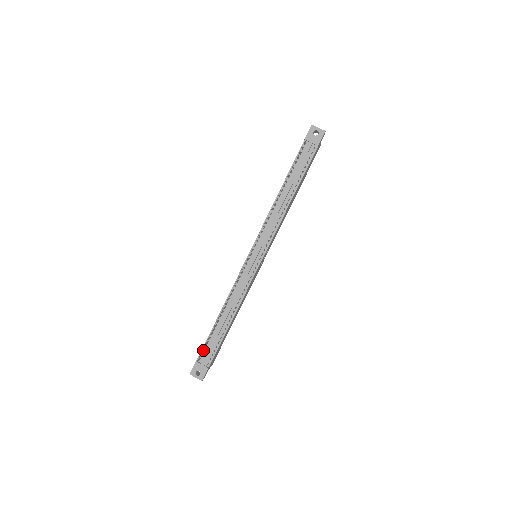
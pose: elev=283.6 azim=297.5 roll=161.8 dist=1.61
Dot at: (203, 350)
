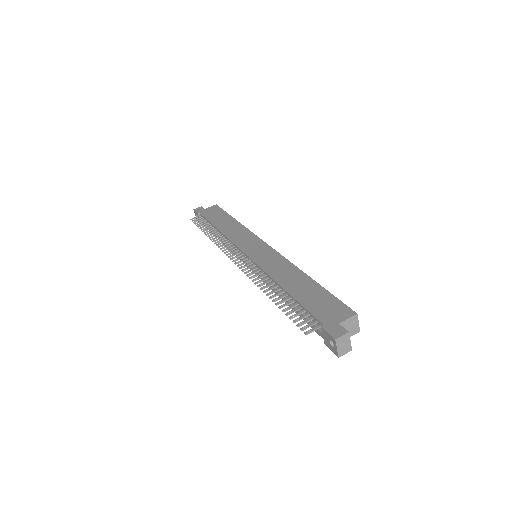
Dot at: (201, 219)
